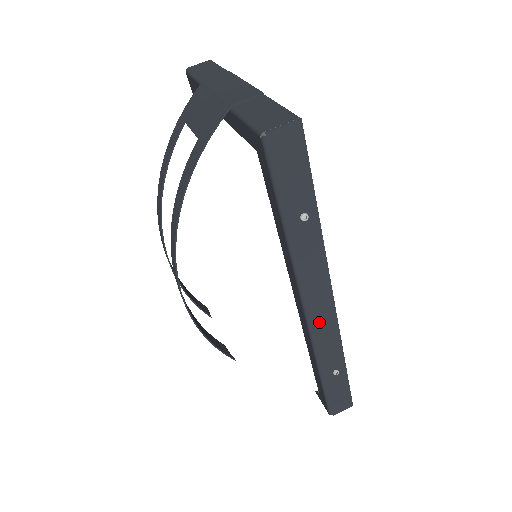
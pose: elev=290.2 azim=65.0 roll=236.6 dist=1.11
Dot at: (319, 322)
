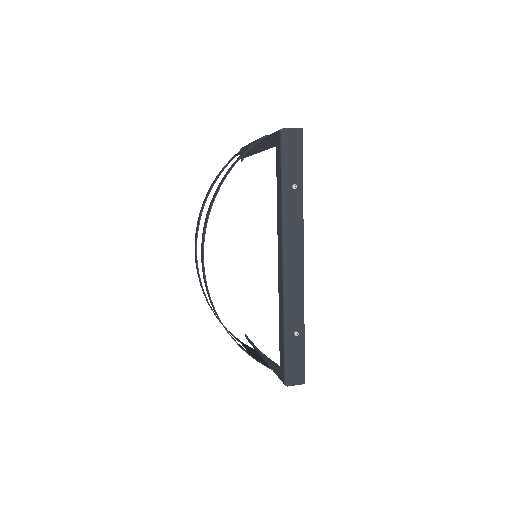
Dot at: (291, 275)
